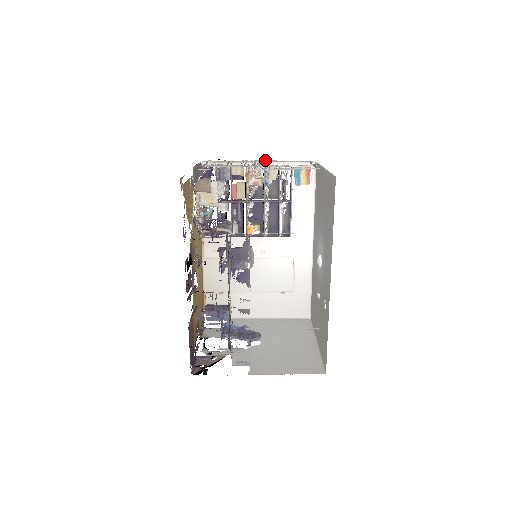
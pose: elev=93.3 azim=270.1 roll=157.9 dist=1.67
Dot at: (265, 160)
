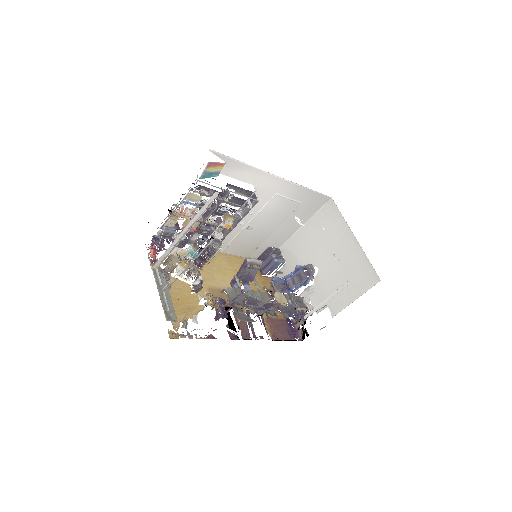
Dot at: (185, 232)
